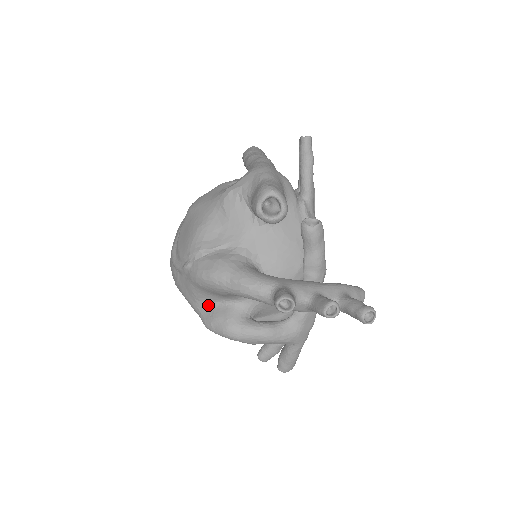
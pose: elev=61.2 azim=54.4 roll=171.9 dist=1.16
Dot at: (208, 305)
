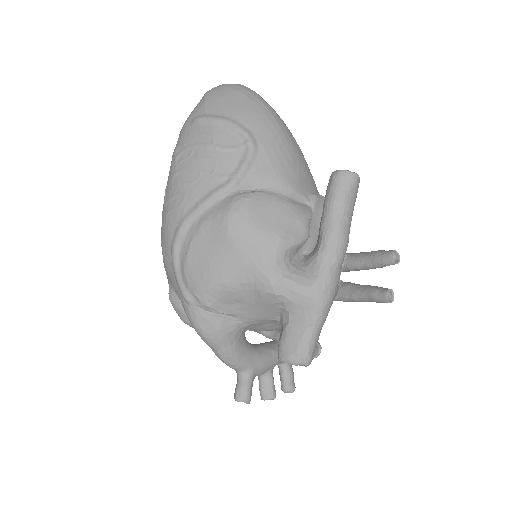
Dot at: occluded
